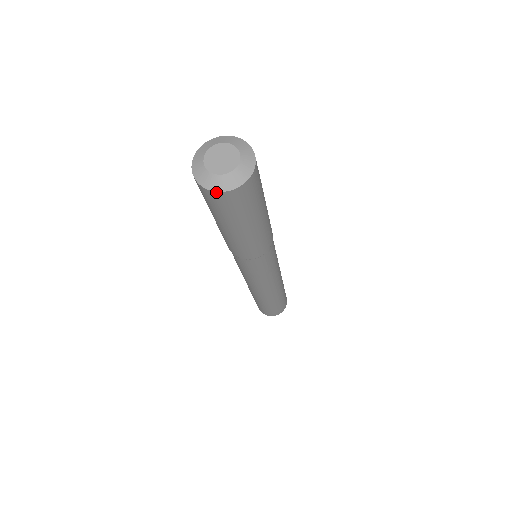
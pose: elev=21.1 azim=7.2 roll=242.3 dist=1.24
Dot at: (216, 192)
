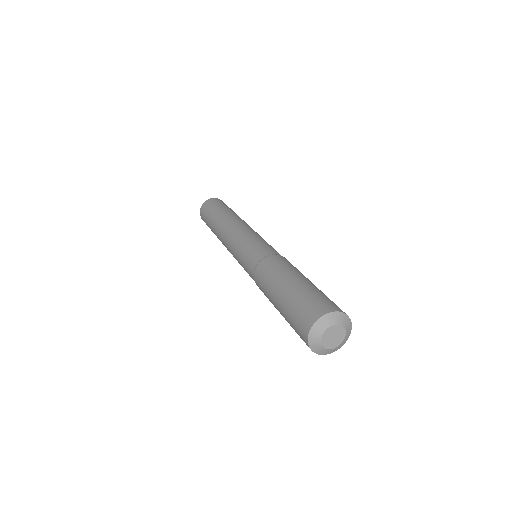
Dot at: occluded
